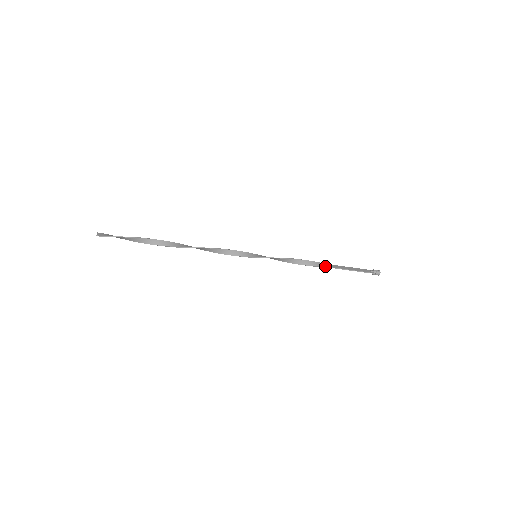
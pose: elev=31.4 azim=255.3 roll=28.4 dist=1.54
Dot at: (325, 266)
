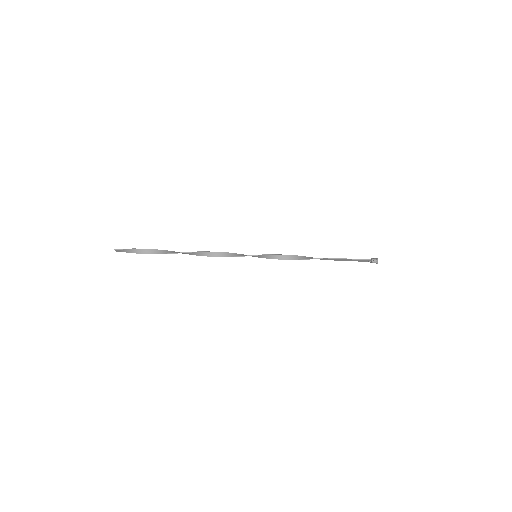
Dot at: (322, 258)
